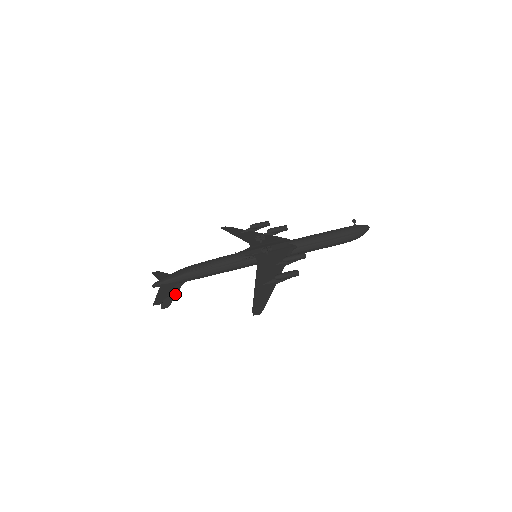
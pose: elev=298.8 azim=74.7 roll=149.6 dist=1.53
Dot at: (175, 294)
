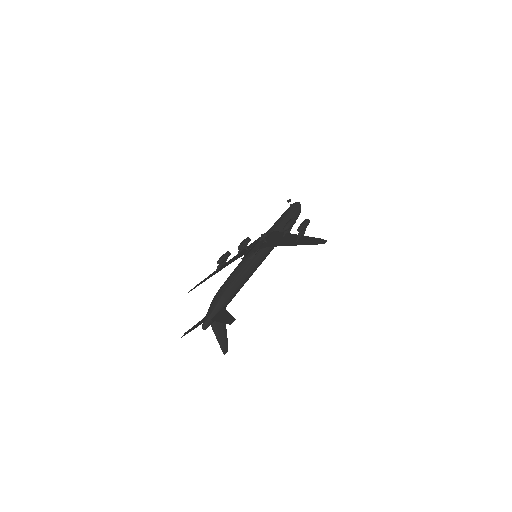
Dot at: (225, 329)
